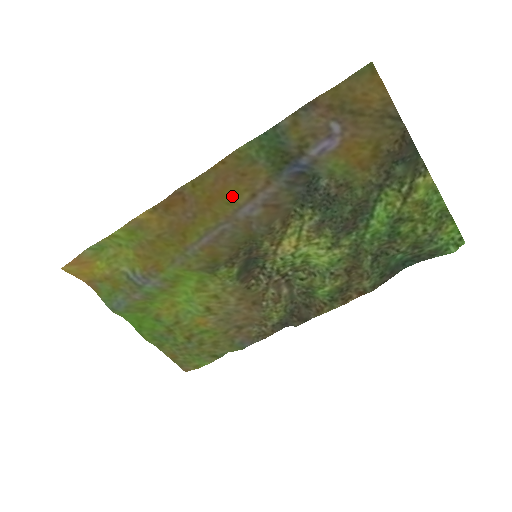
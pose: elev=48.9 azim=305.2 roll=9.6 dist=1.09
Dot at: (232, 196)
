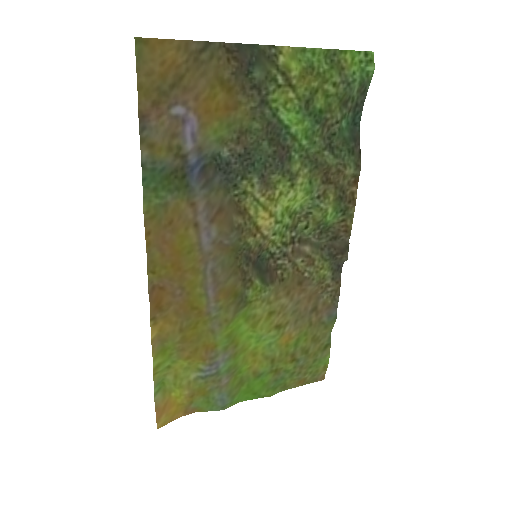
Dot at: (184, 245)
